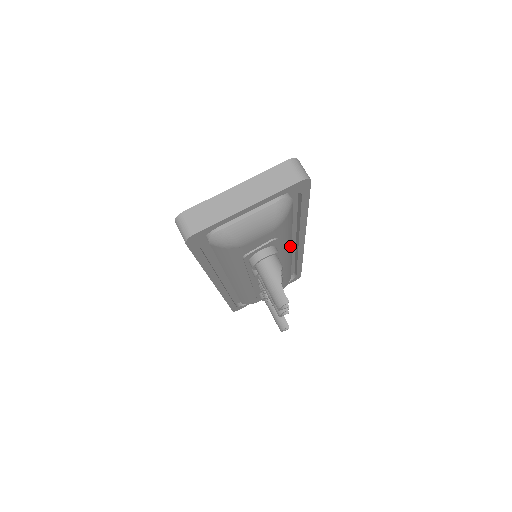
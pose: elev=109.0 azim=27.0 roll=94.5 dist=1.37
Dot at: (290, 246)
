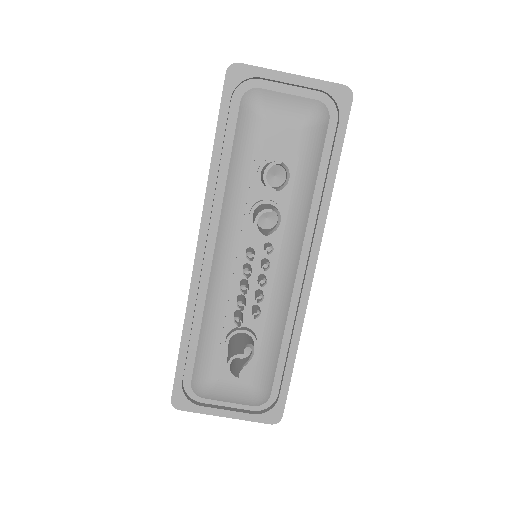
Dot at: (300, 240)
